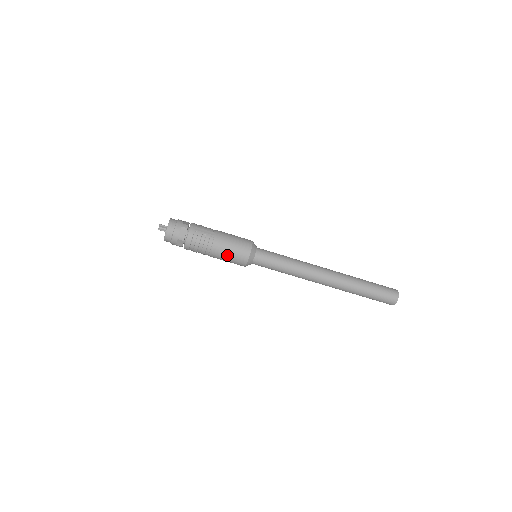
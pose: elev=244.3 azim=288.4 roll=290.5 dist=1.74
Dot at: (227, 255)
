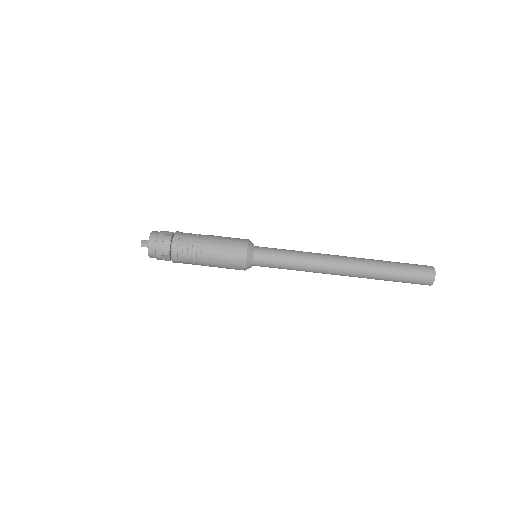
Dot at: (221, 262)
